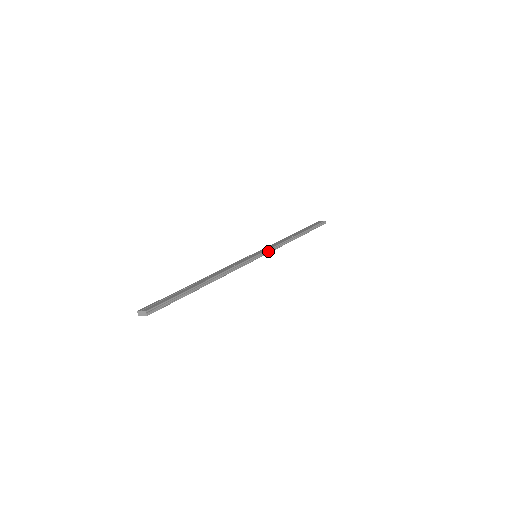
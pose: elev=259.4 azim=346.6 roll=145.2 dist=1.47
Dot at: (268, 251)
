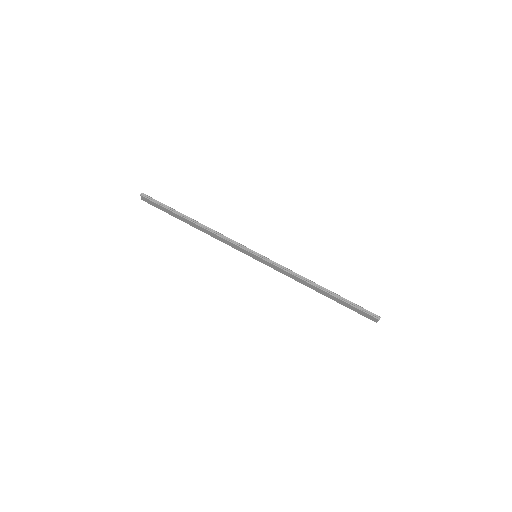
Dot at: (269, 261)
